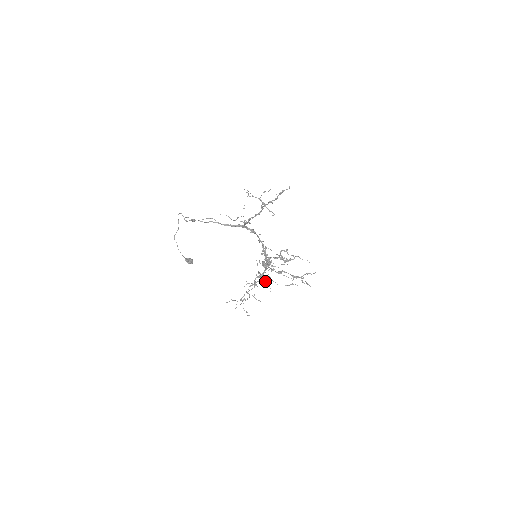
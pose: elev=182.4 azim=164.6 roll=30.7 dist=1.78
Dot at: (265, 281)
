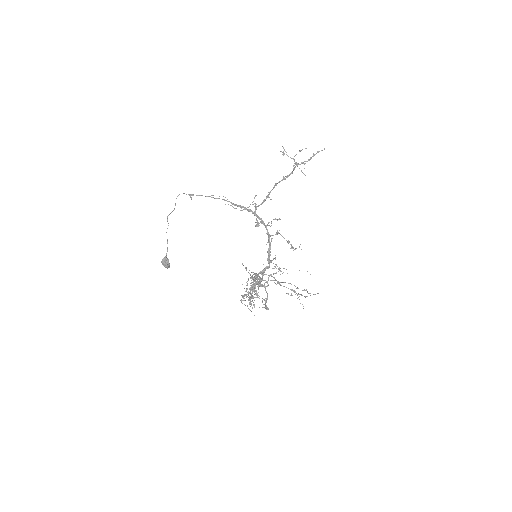
Dot at: occluded
